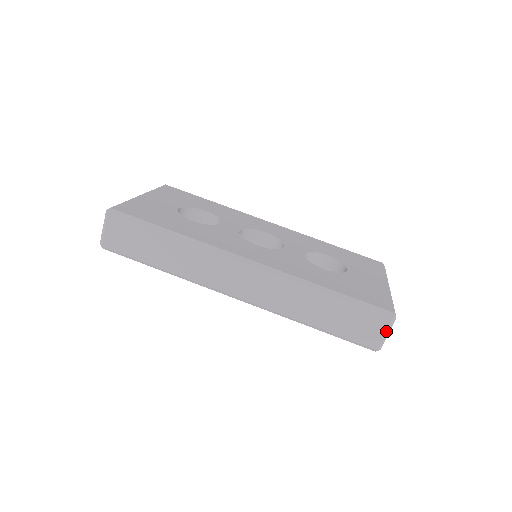
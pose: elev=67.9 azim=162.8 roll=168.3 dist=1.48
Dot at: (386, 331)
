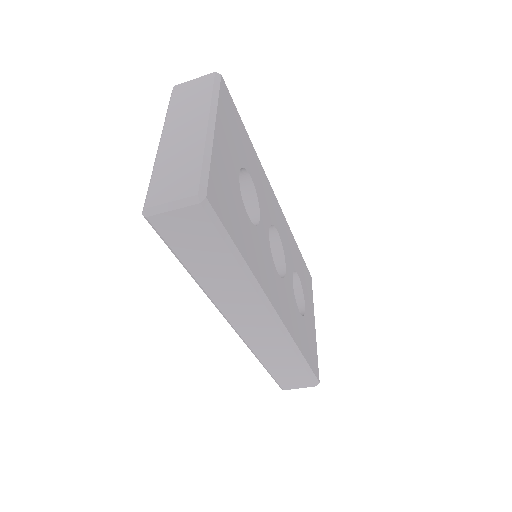
Dot at: occluded
